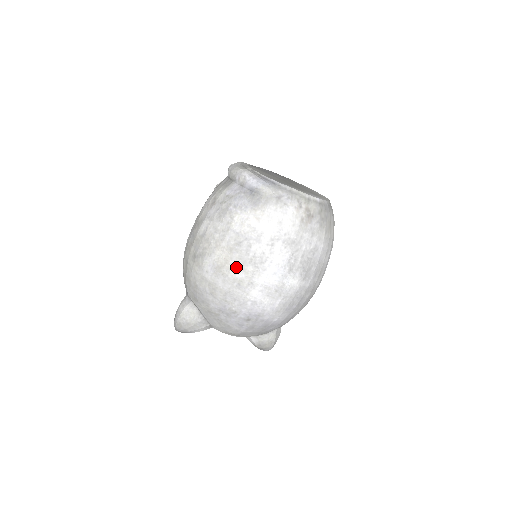
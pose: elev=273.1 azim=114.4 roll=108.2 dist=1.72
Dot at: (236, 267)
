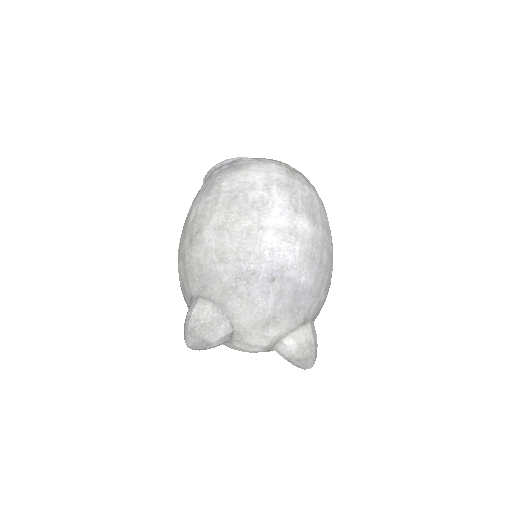
Dot at: (239, 218)
